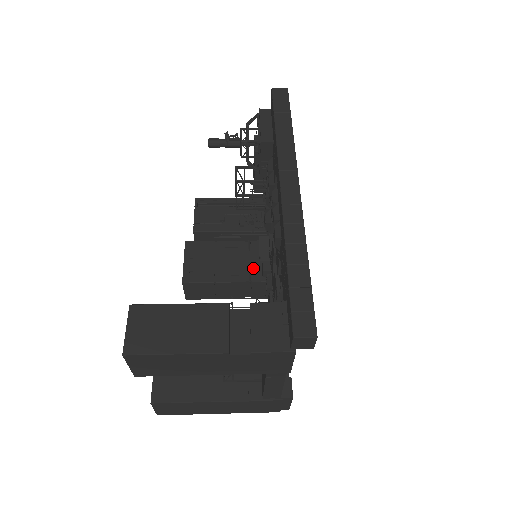
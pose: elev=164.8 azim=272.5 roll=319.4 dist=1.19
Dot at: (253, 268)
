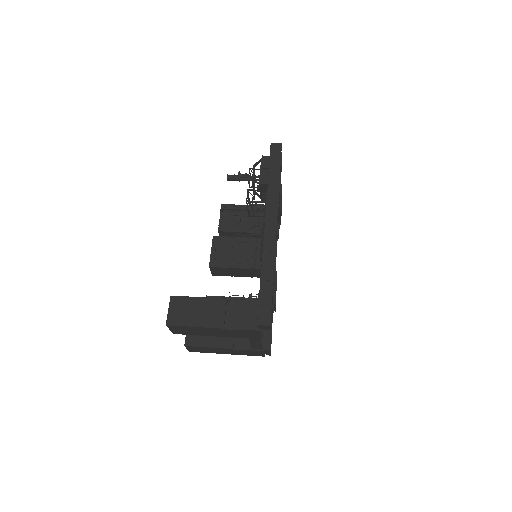
Dot at: (258, 259)
